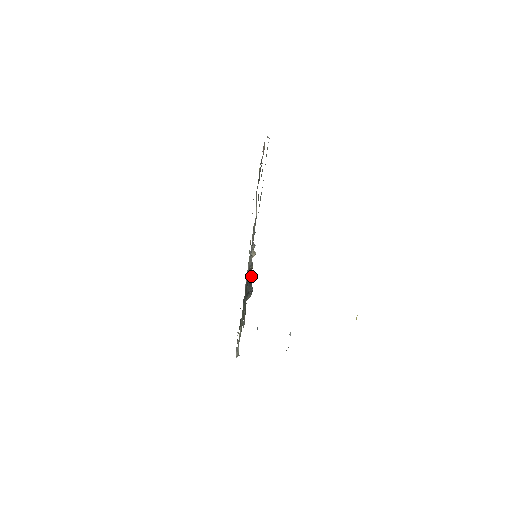
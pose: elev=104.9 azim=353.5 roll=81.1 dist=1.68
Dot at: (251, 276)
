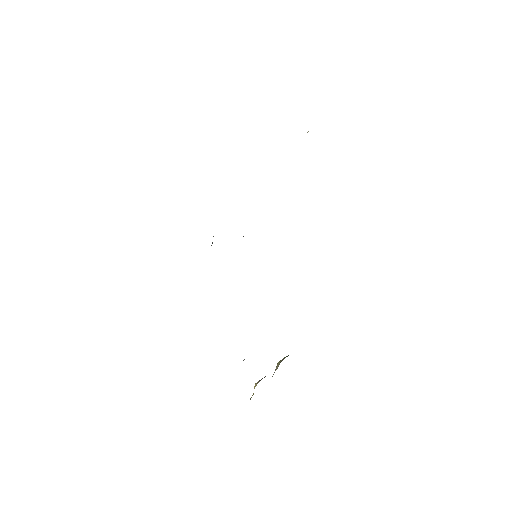
Dot at: occluded
